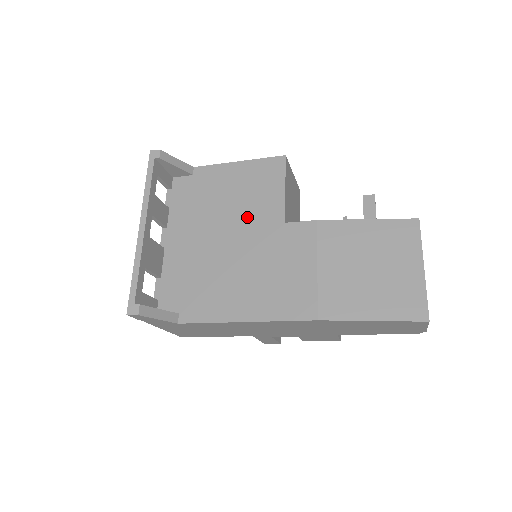
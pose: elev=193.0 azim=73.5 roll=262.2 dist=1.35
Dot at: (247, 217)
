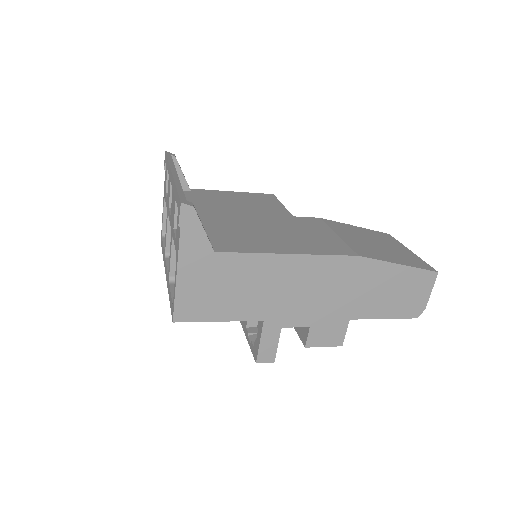
Dot at: (257, 211)
